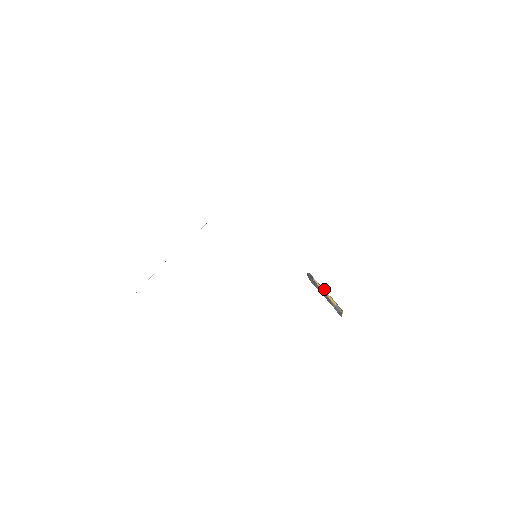
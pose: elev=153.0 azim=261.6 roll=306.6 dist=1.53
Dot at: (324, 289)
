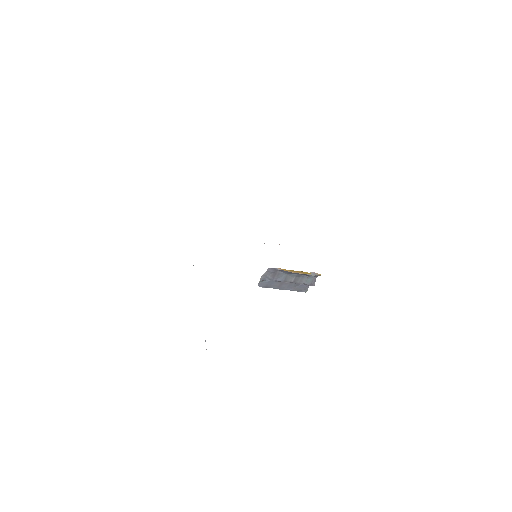
Dot at: (291, 270)
